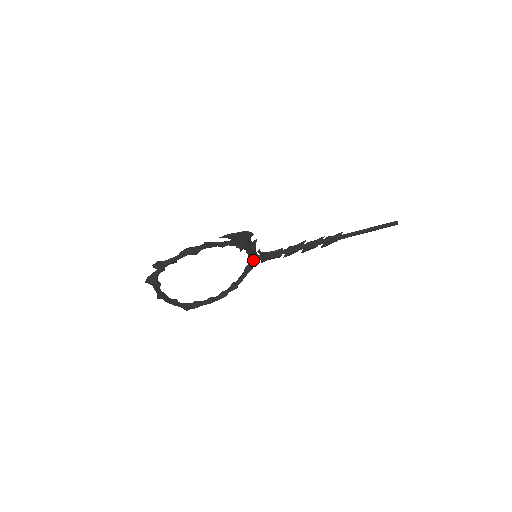
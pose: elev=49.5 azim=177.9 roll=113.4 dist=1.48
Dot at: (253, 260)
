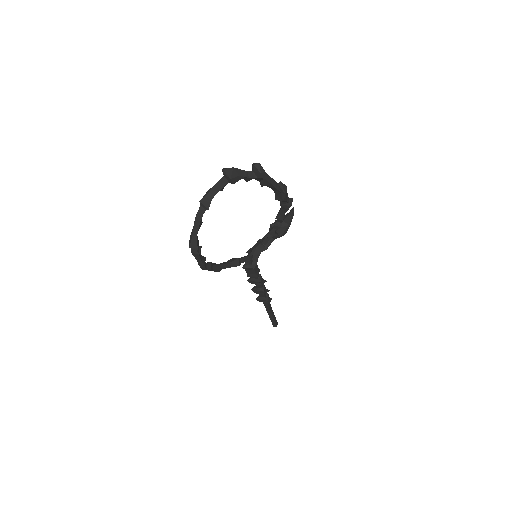
Dot at: (247, 257)
